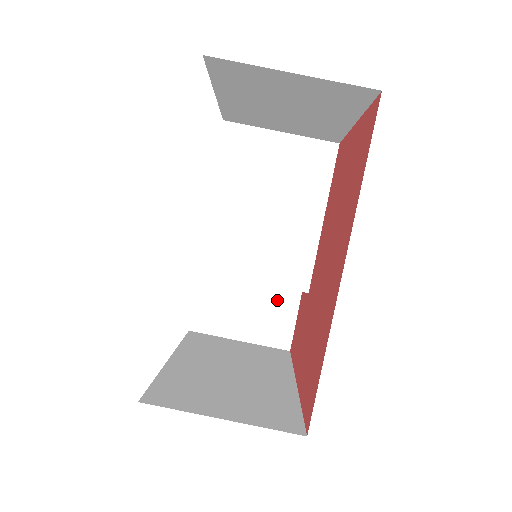
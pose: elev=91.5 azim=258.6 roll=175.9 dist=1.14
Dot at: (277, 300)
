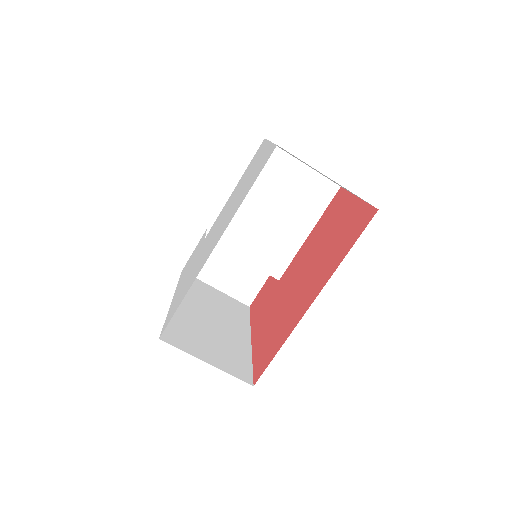
Dot at: (253, 270)
